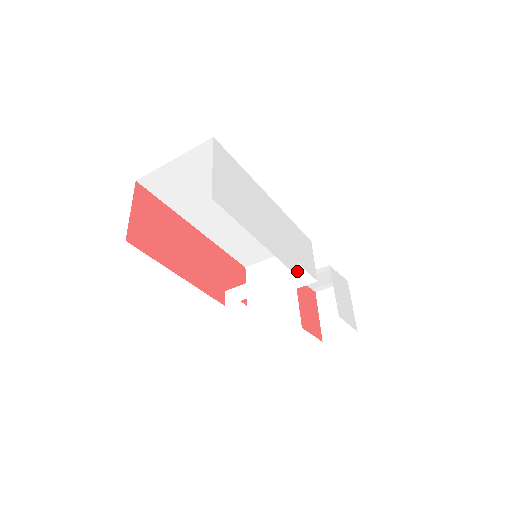
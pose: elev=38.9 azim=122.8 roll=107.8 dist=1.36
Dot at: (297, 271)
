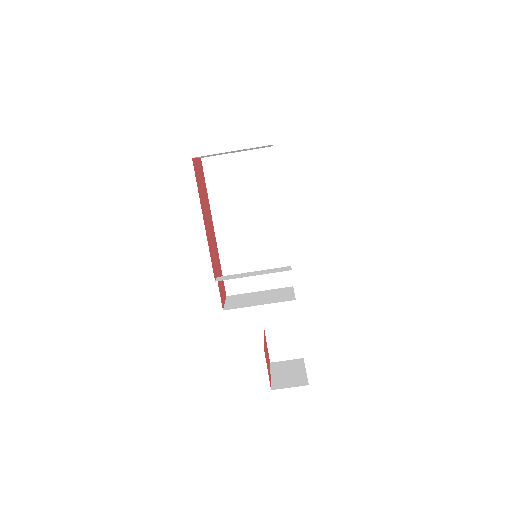
Dot at: occluded
